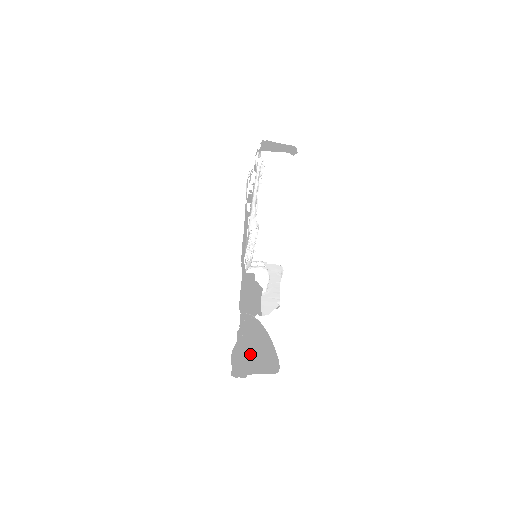
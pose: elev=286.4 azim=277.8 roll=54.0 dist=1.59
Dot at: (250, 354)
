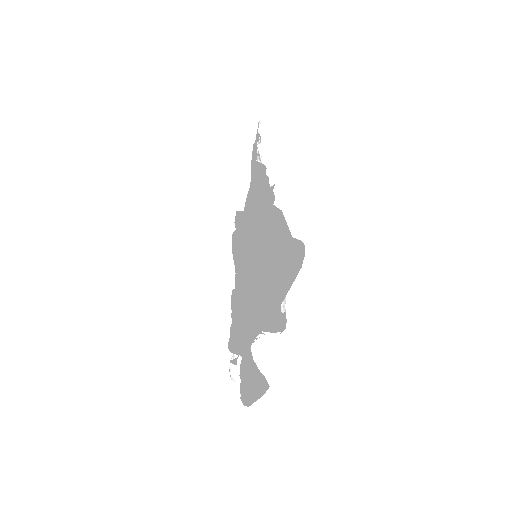
Dot at: occluded
